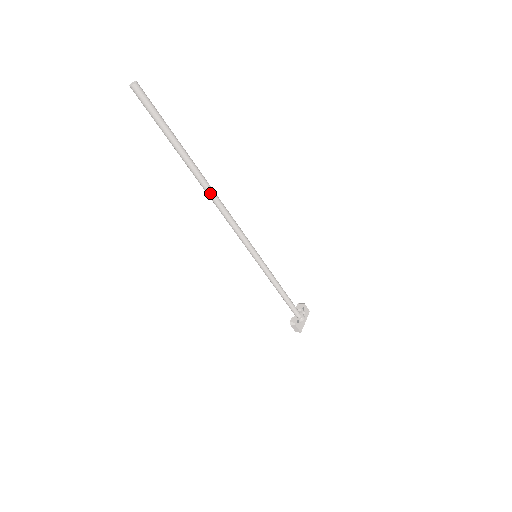
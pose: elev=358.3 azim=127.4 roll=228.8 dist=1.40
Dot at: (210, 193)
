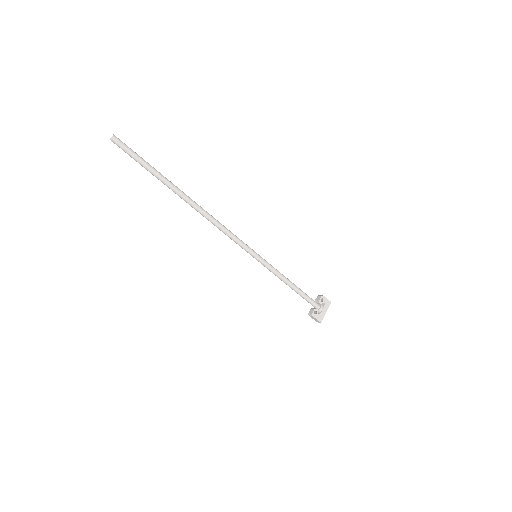
Dot at: (196, 208)
